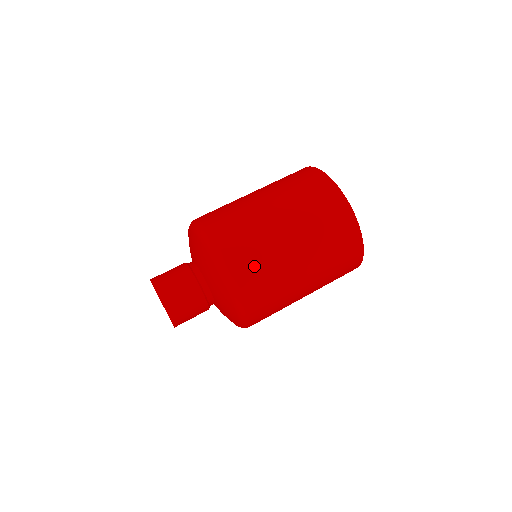
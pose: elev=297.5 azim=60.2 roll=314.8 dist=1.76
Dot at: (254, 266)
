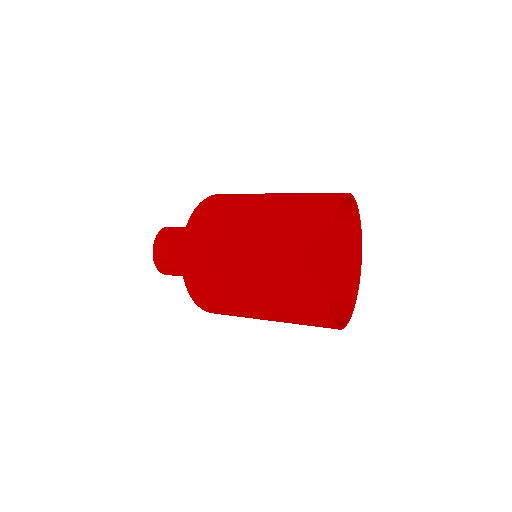
Dot at: (213, 217)
